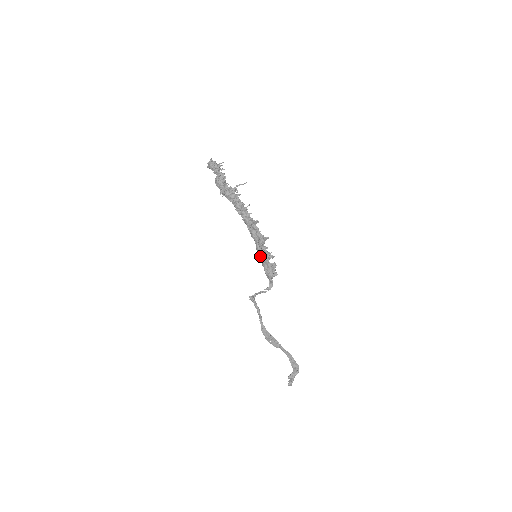
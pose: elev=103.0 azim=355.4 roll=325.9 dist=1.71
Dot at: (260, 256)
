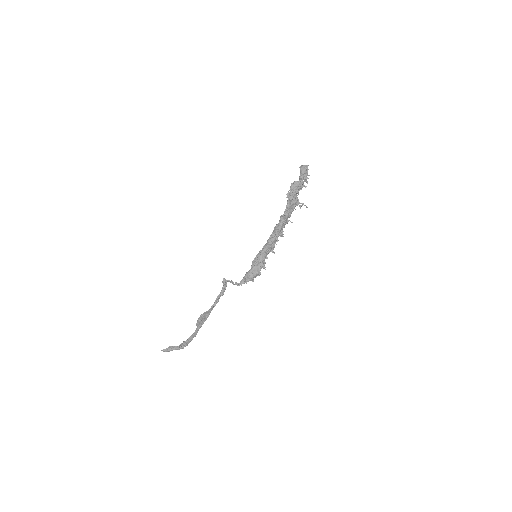
Dot at: (259, 259)
